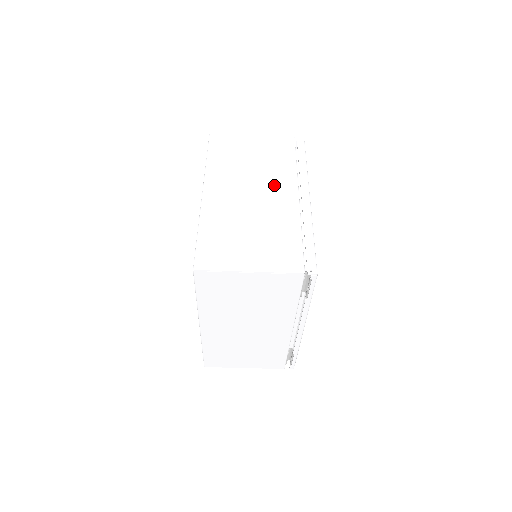
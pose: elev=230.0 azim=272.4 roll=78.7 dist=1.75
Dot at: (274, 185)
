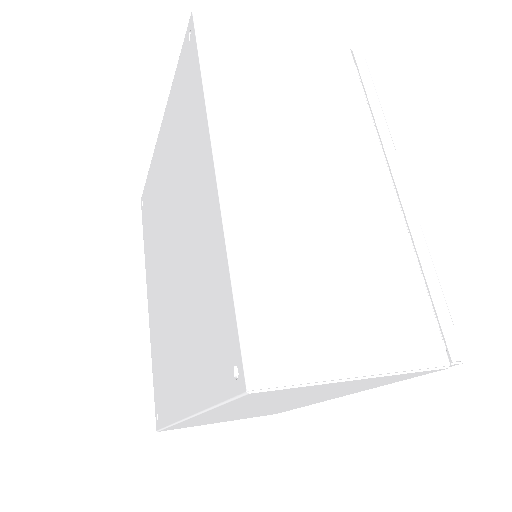
Dot at: occluded
